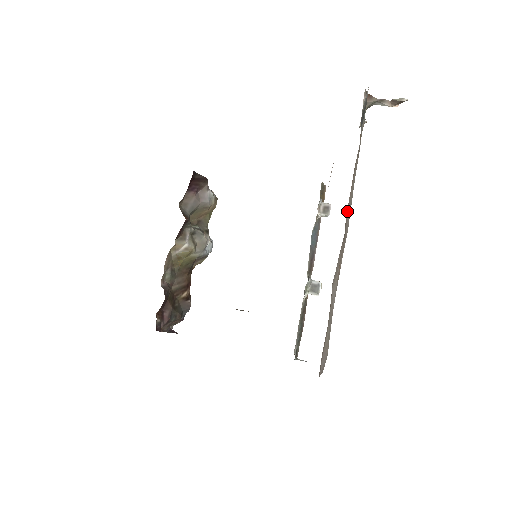
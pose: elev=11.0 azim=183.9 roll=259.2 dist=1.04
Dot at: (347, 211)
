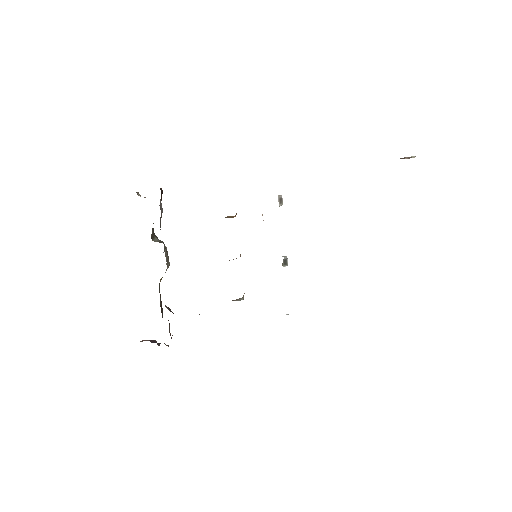
Dot at: occluded
